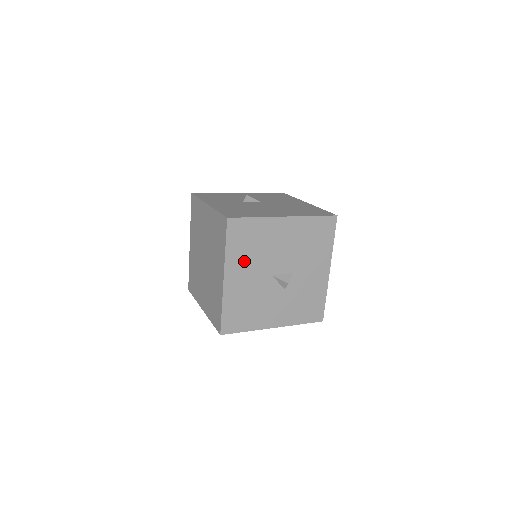
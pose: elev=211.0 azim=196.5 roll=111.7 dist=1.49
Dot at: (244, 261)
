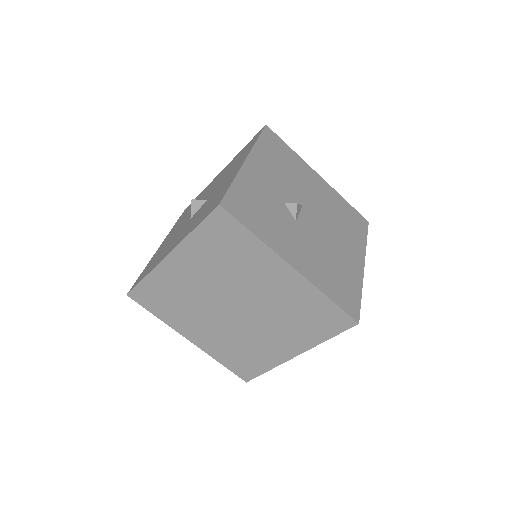
Dot at: occluded
